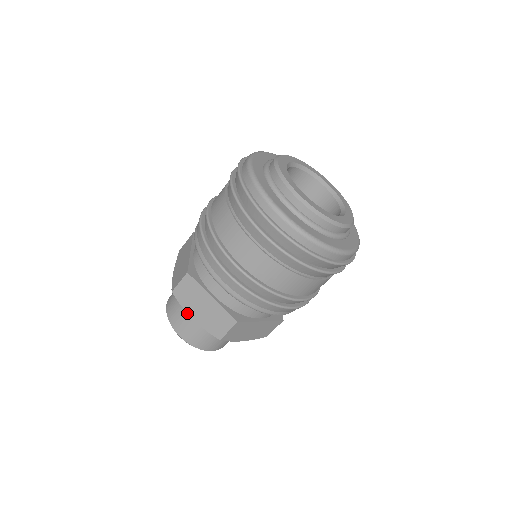
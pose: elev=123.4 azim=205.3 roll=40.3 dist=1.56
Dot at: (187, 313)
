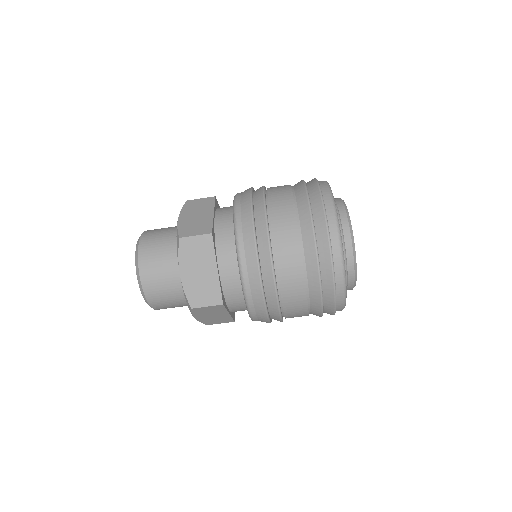
Dot at: (168, 263)
